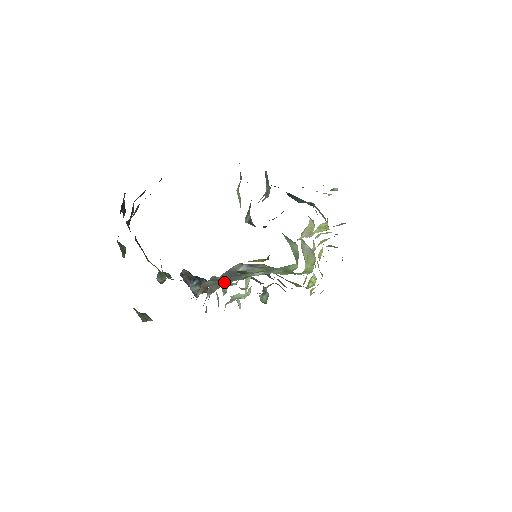
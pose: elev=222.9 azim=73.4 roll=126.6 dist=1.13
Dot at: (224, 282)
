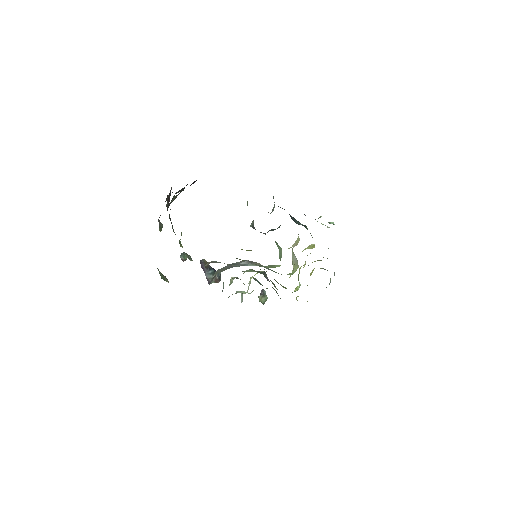
Dot at: (227, 268)
